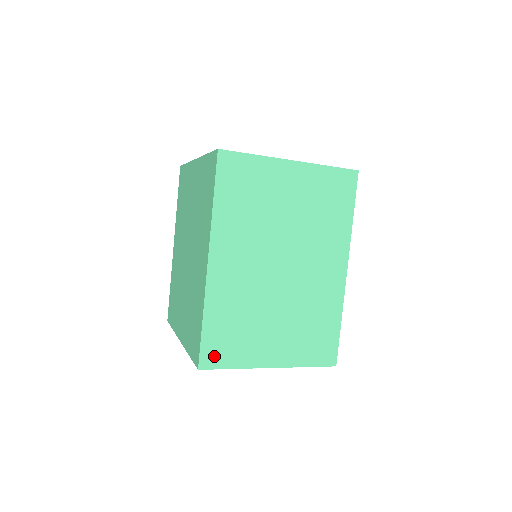
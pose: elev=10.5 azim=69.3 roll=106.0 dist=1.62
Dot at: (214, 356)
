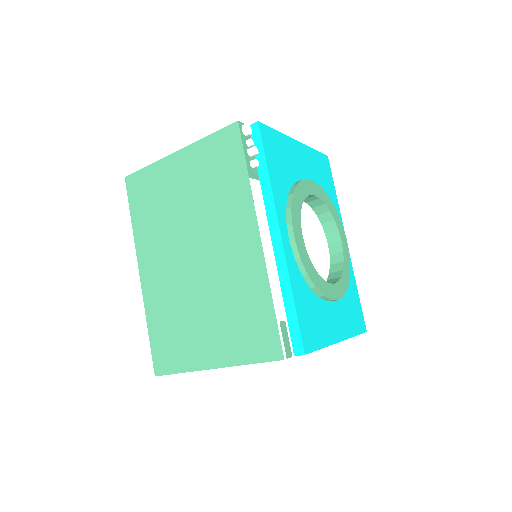
Dot at: (163, 361)
